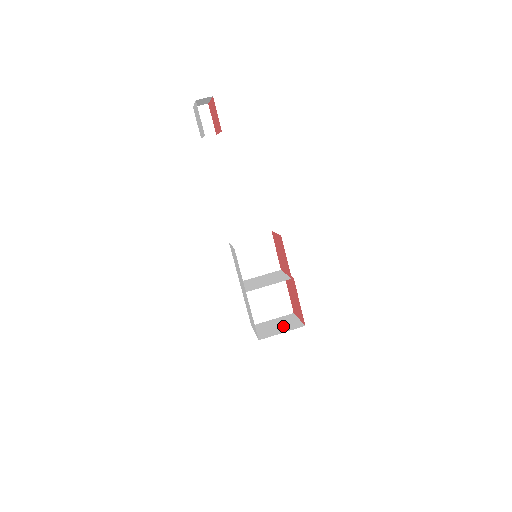
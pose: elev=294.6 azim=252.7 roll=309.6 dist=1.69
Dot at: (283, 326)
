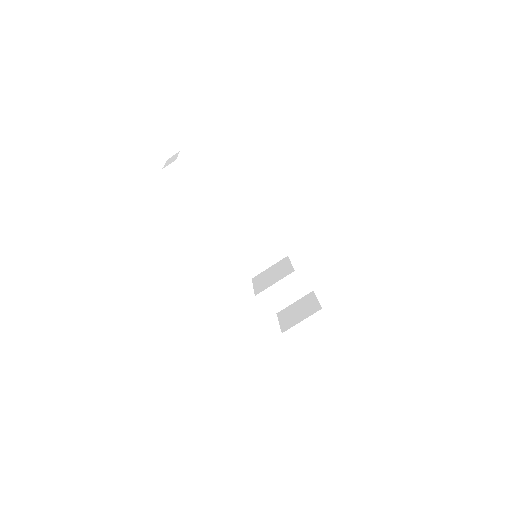
Dot at: (303, 311)
